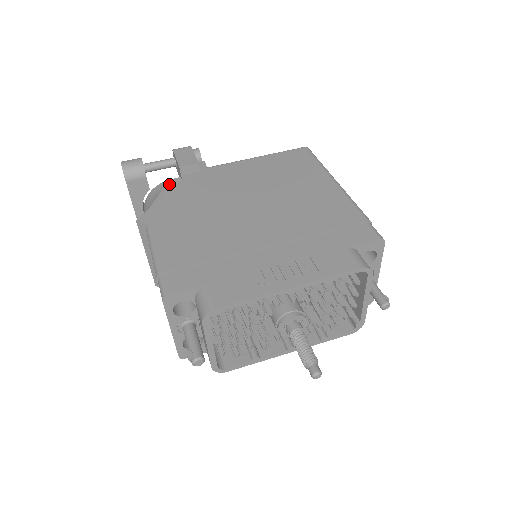
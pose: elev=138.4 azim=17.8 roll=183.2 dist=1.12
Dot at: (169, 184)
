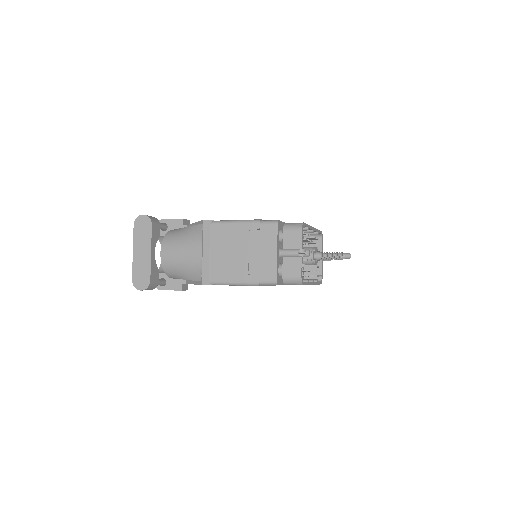
Dot at: occluded
